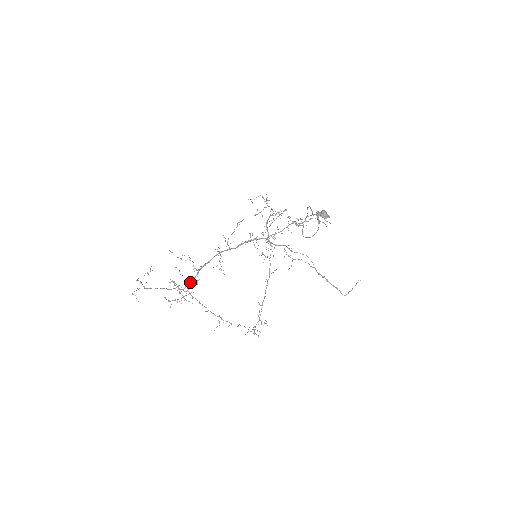
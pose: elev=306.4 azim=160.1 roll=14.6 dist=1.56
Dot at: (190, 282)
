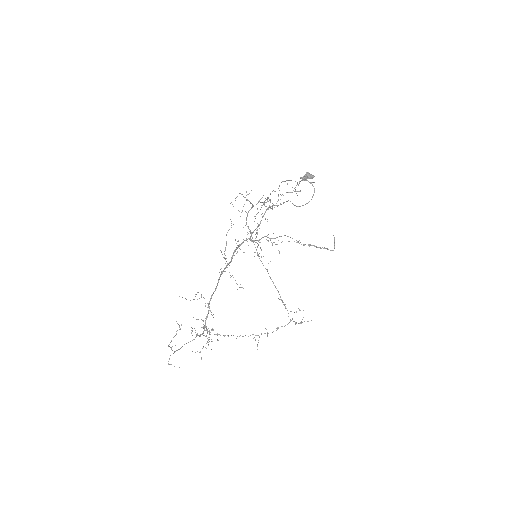
Dot at: (205, 322)
